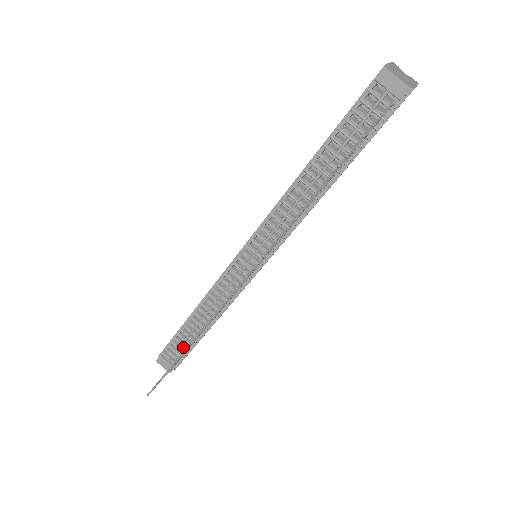
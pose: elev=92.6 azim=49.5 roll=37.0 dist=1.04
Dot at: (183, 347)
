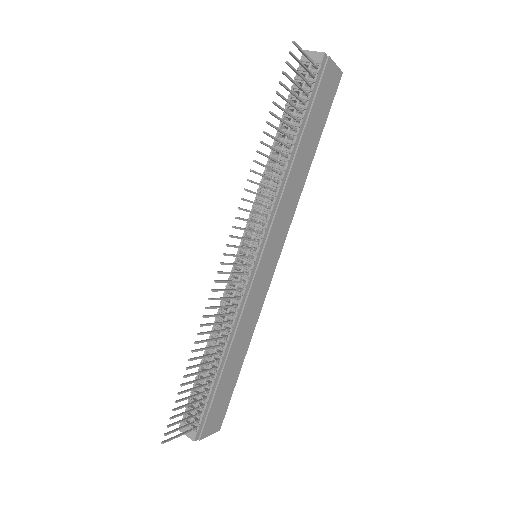
Dot at: (203, 394)
